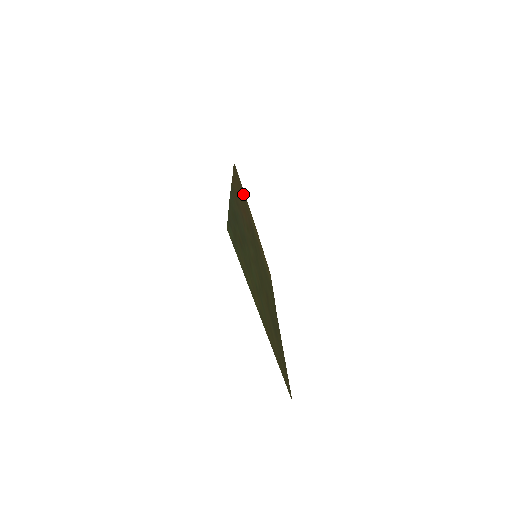
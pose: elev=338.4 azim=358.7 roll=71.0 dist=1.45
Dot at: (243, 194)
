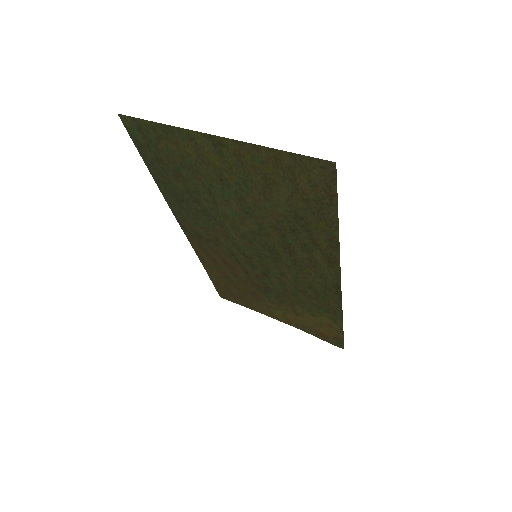
Dot at: (243, 299)
